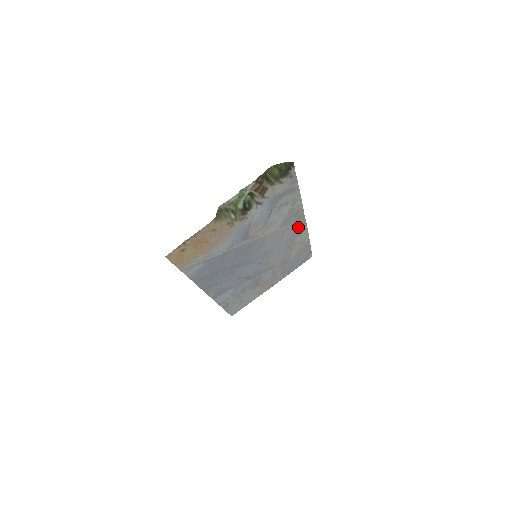
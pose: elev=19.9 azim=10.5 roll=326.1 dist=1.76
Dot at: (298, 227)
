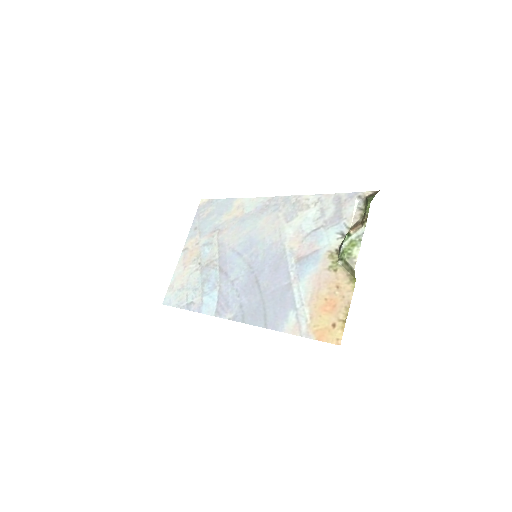
Dot at: (270, 205)
